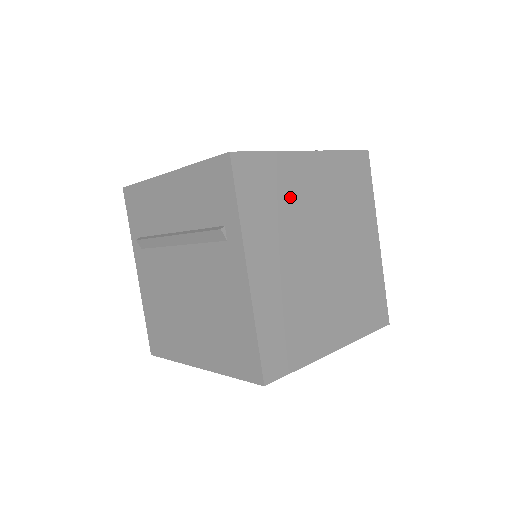
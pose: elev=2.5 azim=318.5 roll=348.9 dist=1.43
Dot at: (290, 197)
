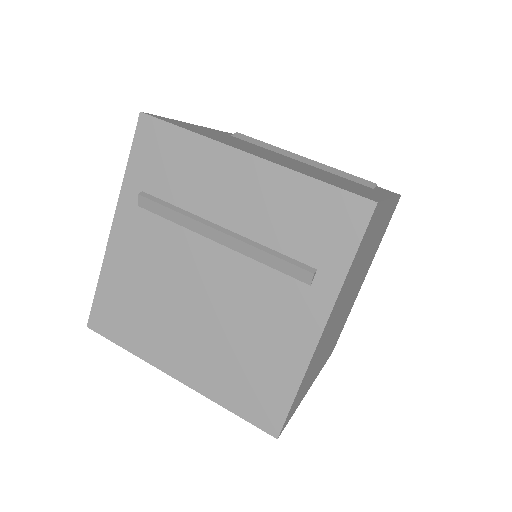
Dot at: (367, 247)
